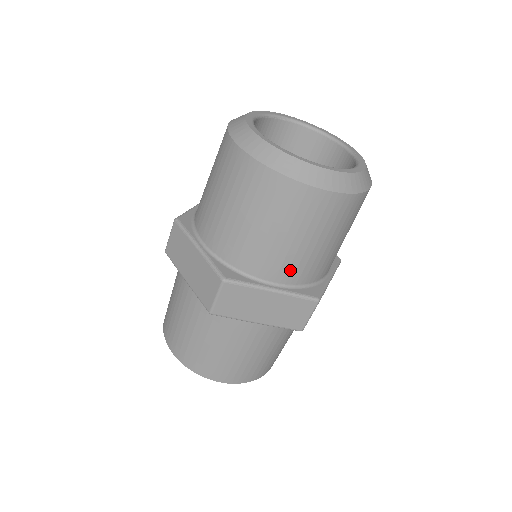
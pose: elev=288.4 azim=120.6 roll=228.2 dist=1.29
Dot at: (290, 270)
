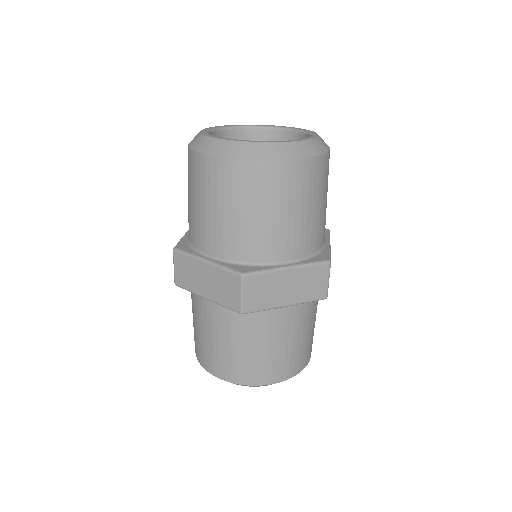
Dot at: (295, 244)
